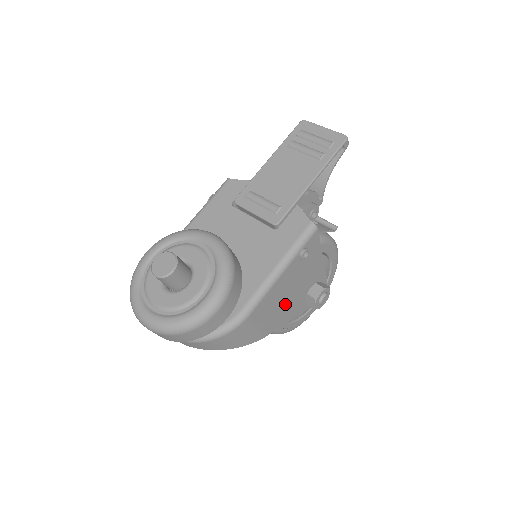
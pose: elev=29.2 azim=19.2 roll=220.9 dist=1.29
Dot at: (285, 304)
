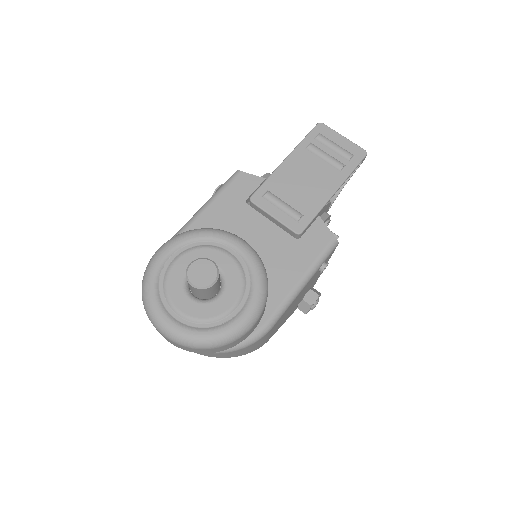
Dot at: (289, 311)
